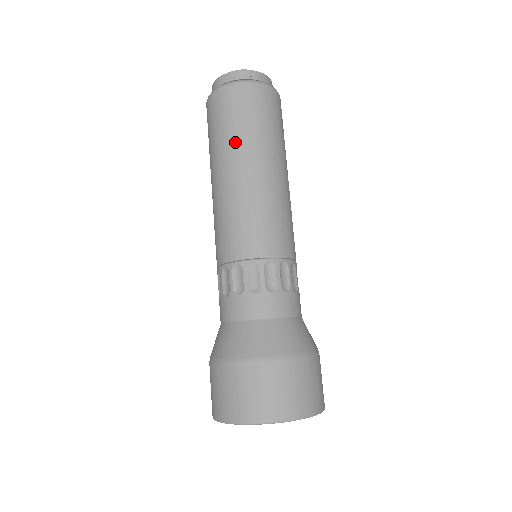
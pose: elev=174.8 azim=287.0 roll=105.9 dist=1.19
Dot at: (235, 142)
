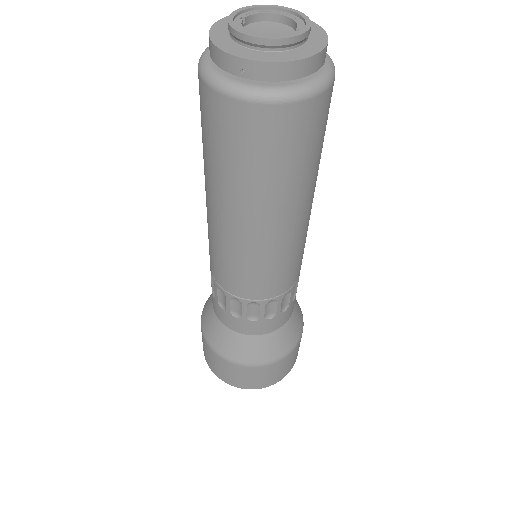
Dot at: (210, 172)
